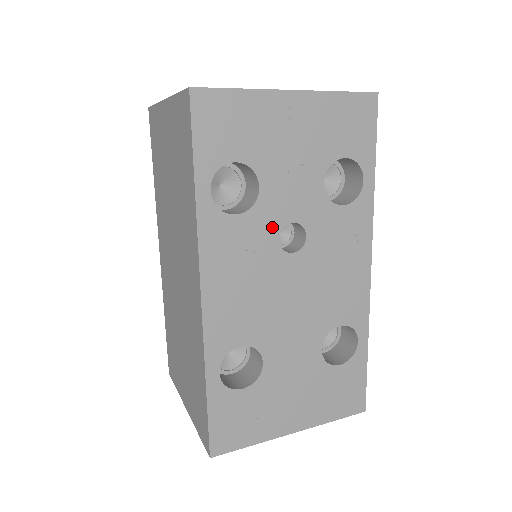
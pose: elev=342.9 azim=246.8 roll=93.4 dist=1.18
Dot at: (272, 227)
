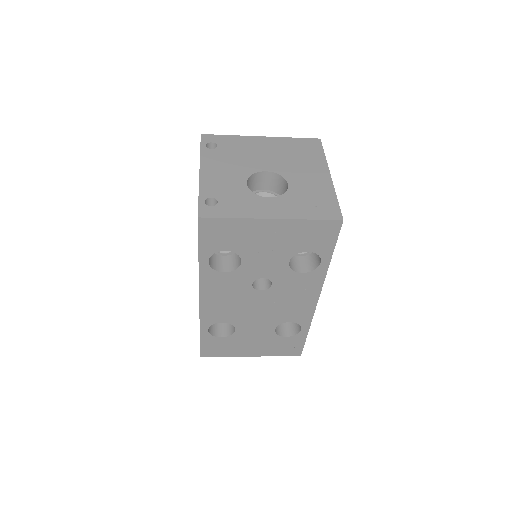
Dot at: (248, 279)
